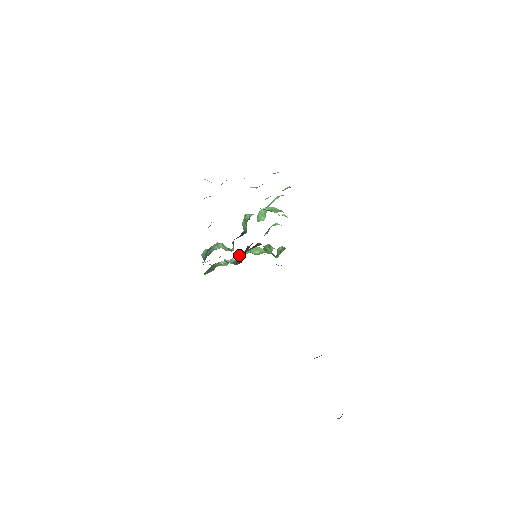
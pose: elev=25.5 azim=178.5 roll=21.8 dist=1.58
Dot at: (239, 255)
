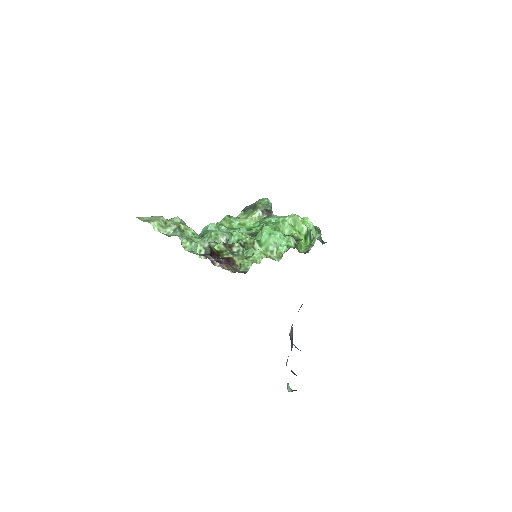
Dot at: (267, 223)
